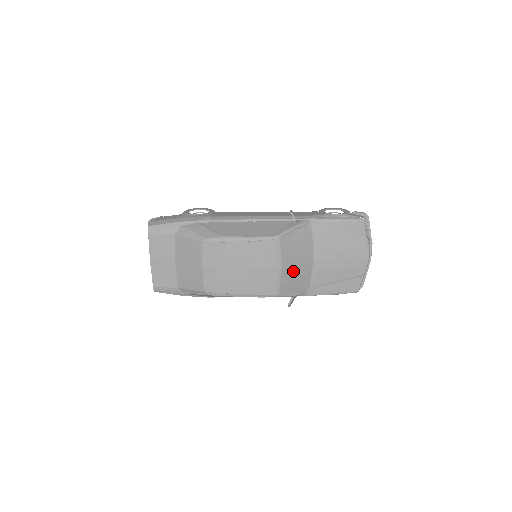
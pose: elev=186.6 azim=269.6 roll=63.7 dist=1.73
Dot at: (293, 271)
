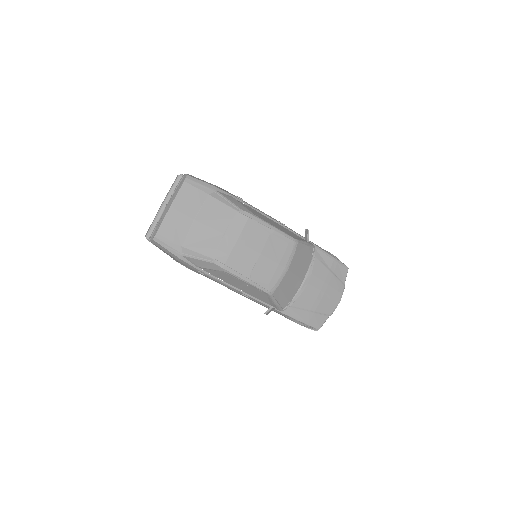
Dot at: (290, 279)
